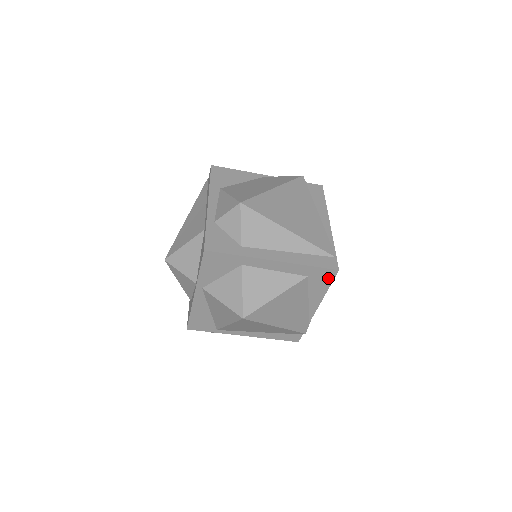
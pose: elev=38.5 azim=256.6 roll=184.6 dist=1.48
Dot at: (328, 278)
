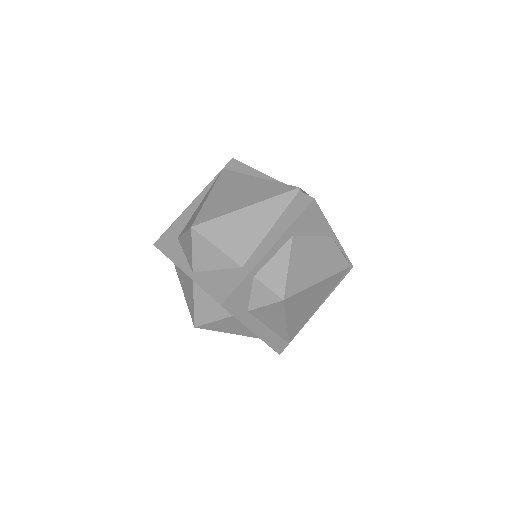
Dot at: occluded
